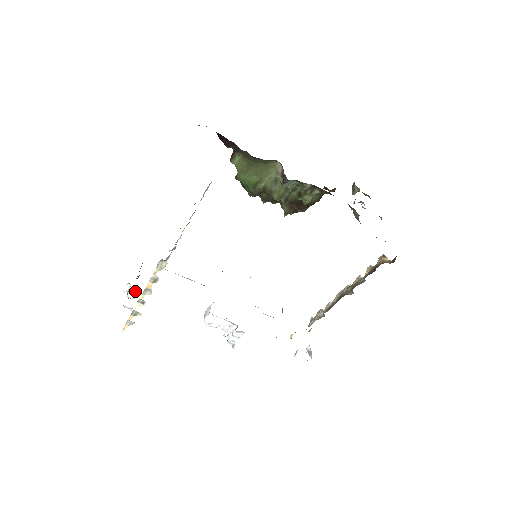
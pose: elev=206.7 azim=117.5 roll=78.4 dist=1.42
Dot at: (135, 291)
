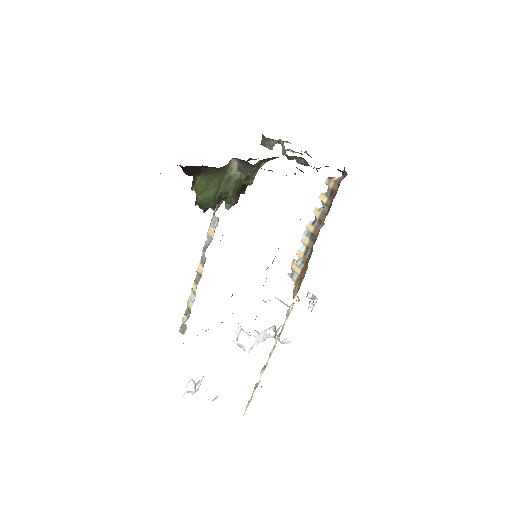
Dot at: (200, 381)
